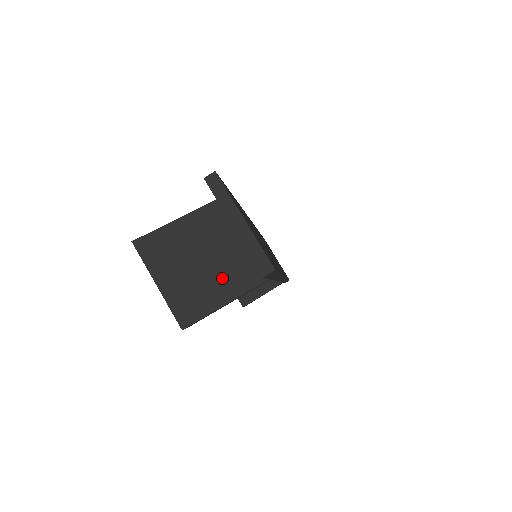
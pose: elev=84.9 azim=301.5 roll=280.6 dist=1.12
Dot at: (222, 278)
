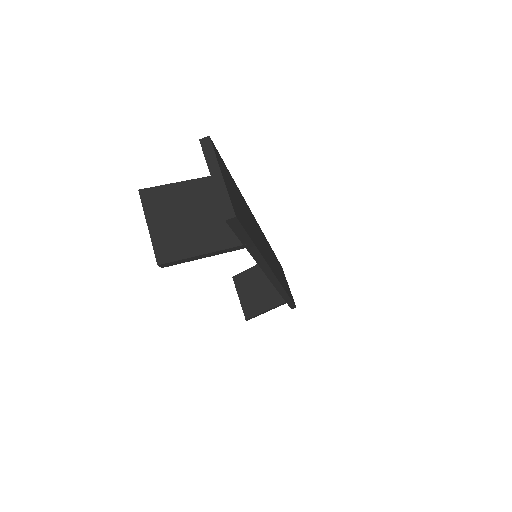
Dot at: (203, 234)
